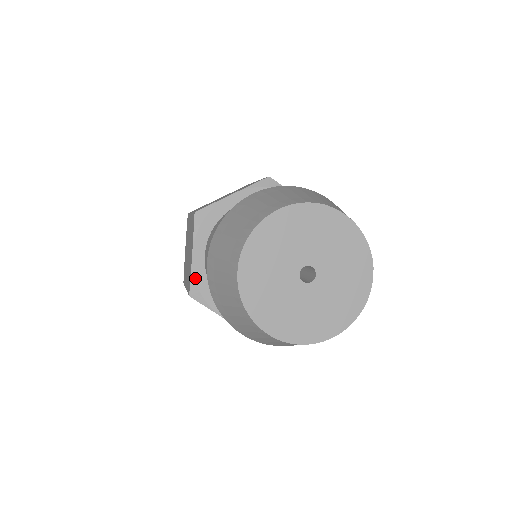
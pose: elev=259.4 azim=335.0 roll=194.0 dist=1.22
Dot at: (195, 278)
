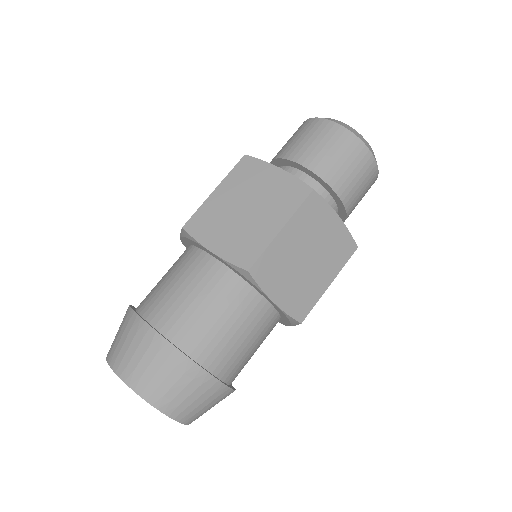
Dot at: (183, 244)
